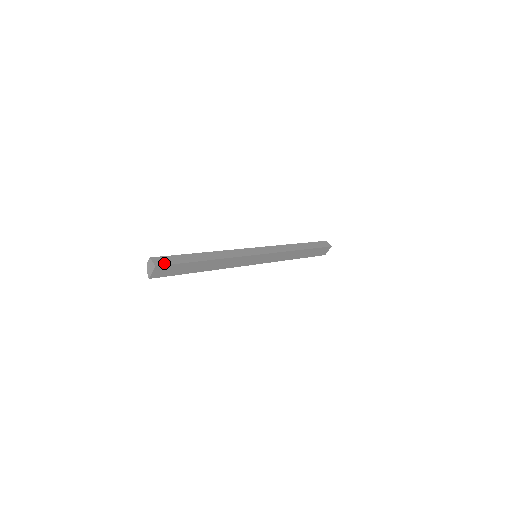
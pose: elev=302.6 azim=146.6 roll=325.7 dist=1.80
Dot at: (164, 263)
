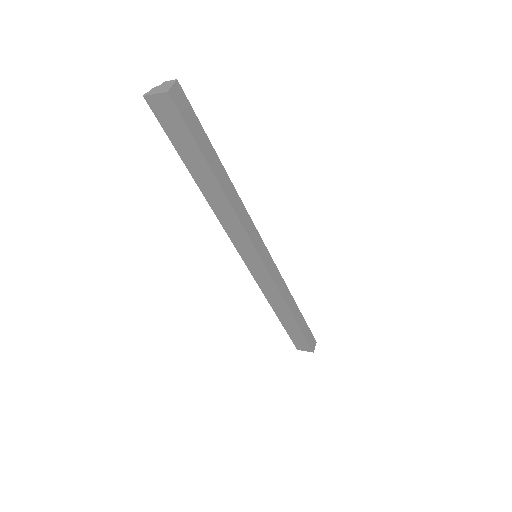
Dot at: (180, 107)
